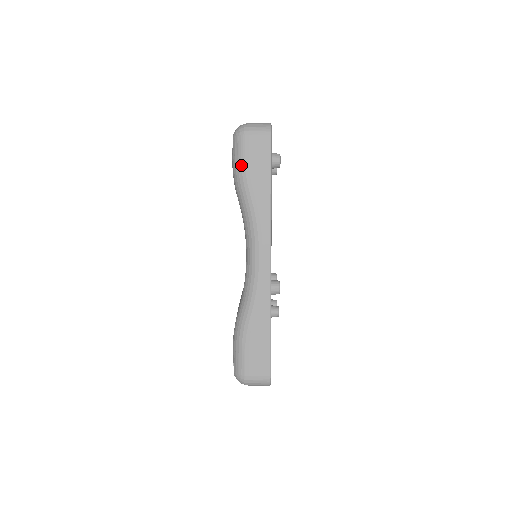
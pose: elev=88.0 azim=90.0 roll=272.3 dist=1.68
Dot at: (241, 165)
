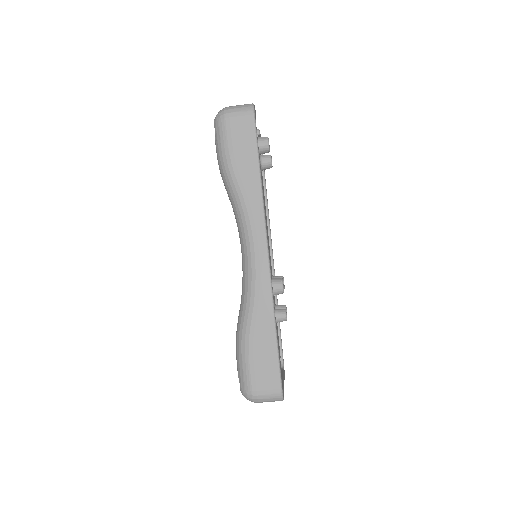
Dot at: (224, 151)
